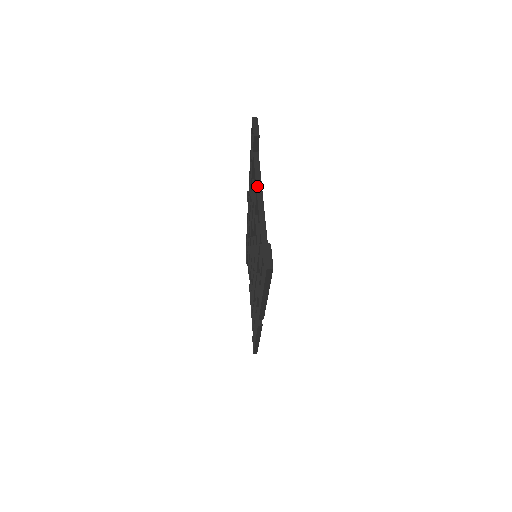
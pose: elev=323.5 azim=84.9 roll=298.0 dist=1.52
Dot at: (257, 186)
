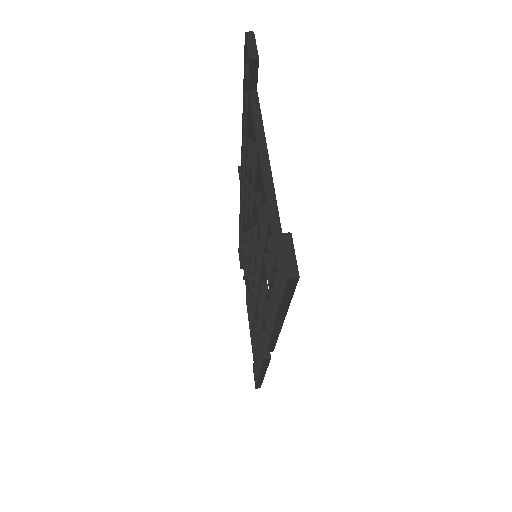
Dot at: (258, 141)
